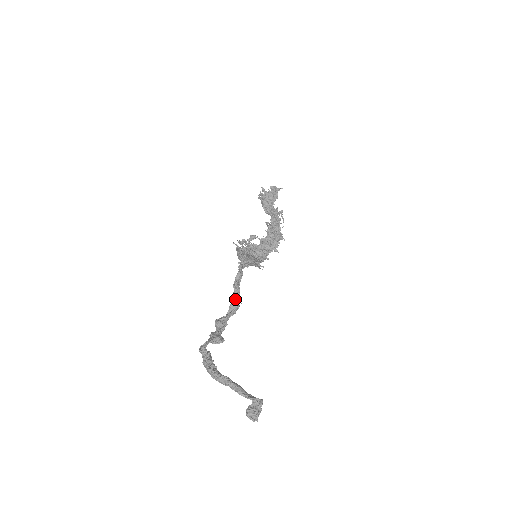
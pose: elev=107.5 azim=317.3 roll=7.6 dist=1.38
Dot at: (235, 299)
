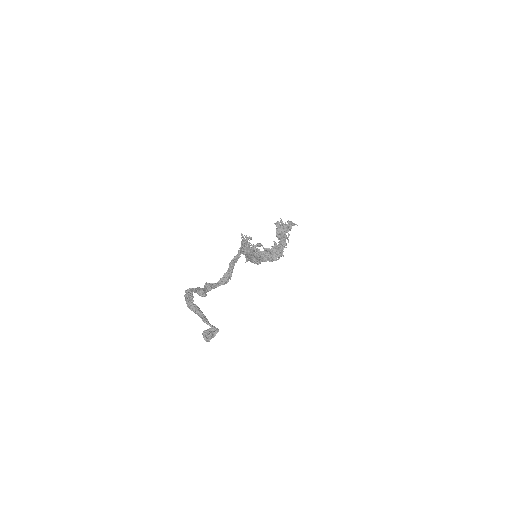
Dot at: (227, 274)
